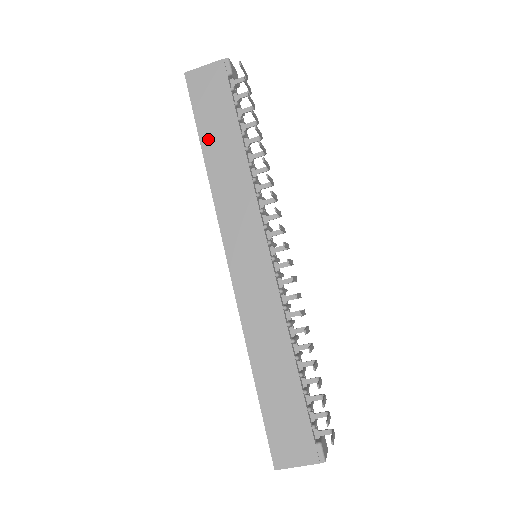
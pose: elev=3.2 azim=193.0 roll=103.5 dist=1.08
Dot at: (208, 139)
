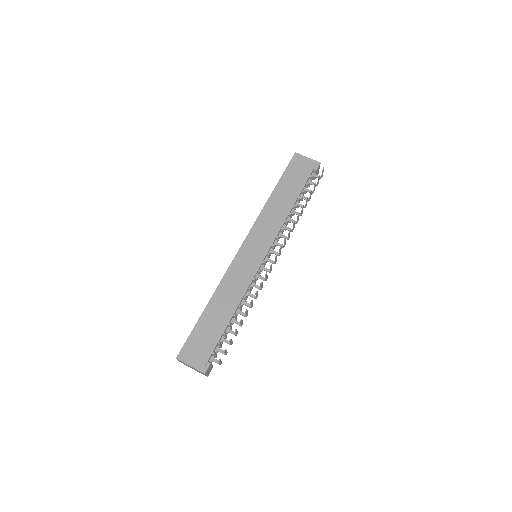
Dot at: (281, 187)
